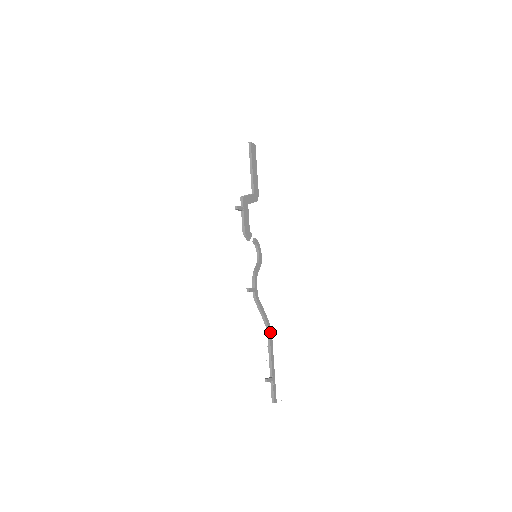
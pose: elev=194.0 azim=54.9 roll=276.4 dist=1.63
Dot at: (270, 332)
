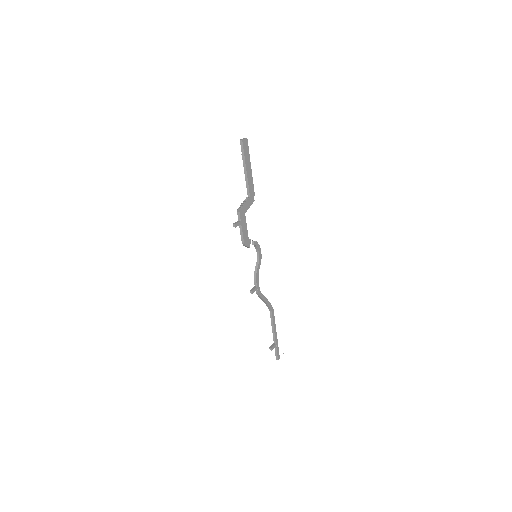
Dot at: (272, 311)
